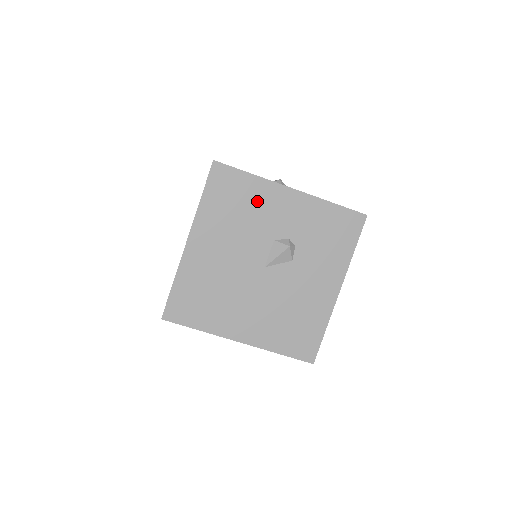
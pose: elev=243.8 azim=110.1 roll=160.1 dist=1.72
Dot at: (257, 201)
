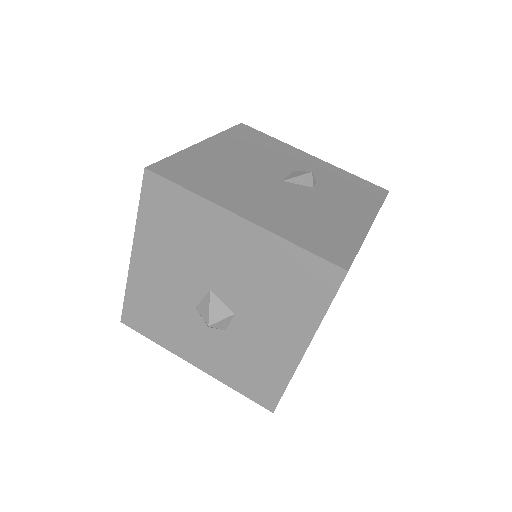
Dot at: (278, 149)
